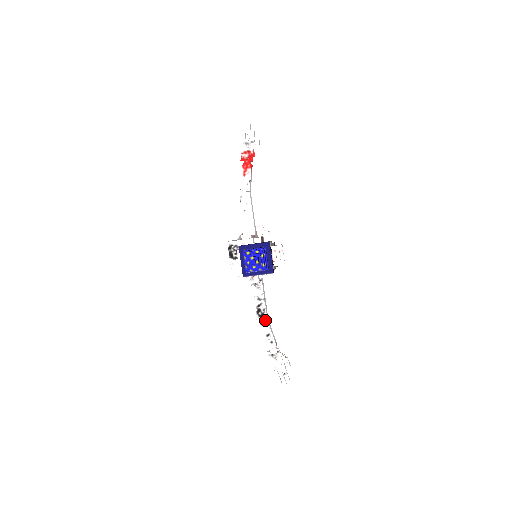
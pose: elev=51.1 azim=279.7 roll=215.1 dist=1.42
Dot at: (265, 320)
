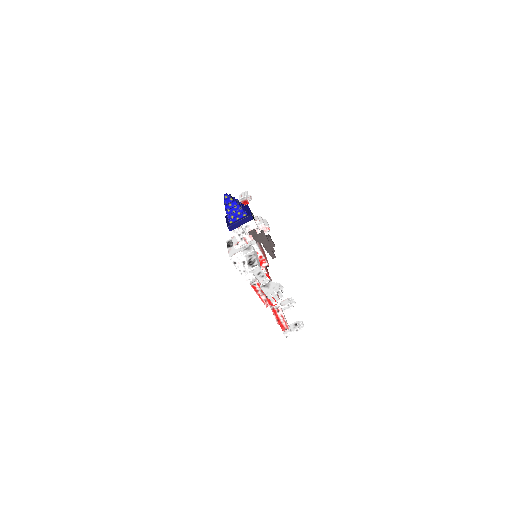
Dot at: (256, 265)
